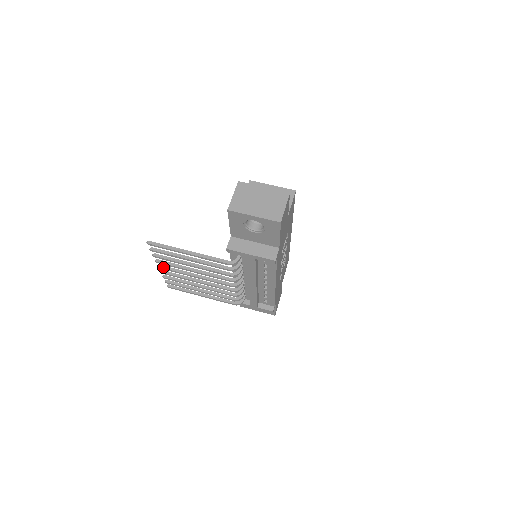
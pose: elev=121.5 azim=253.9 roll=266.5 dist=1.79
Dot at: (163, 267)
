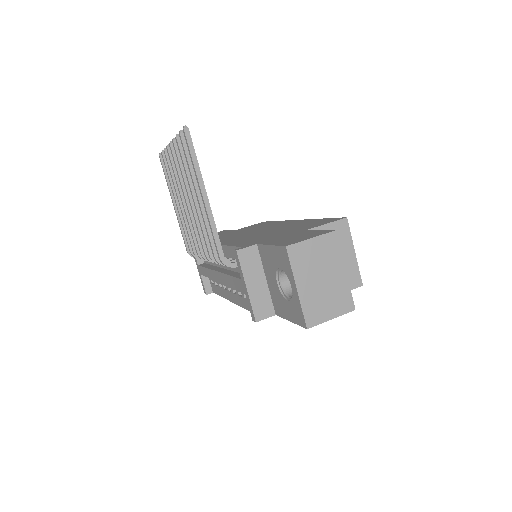
Dot at: (173, 150)
